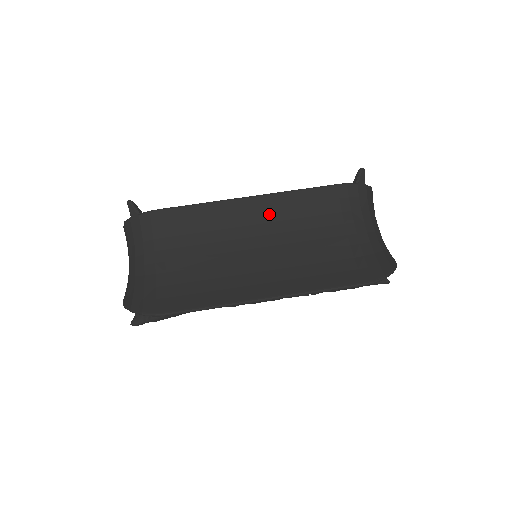
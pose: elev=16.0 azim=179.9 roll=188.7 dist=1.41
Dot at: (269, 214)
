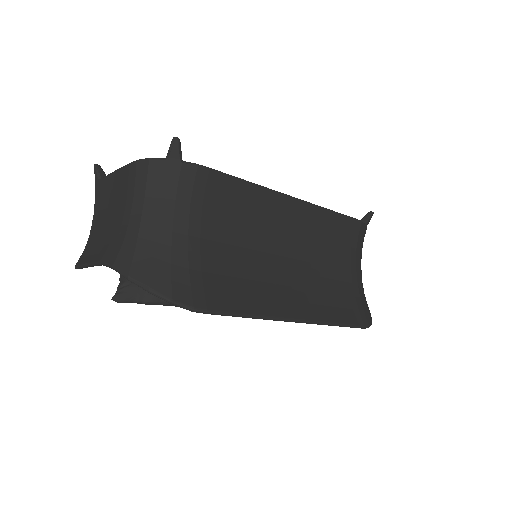
Dot at: (303, 224)
